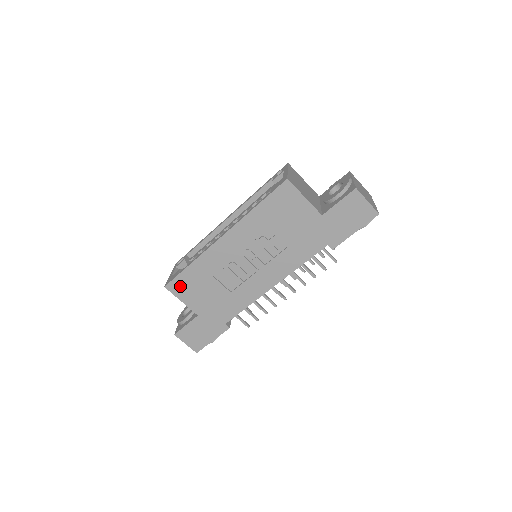
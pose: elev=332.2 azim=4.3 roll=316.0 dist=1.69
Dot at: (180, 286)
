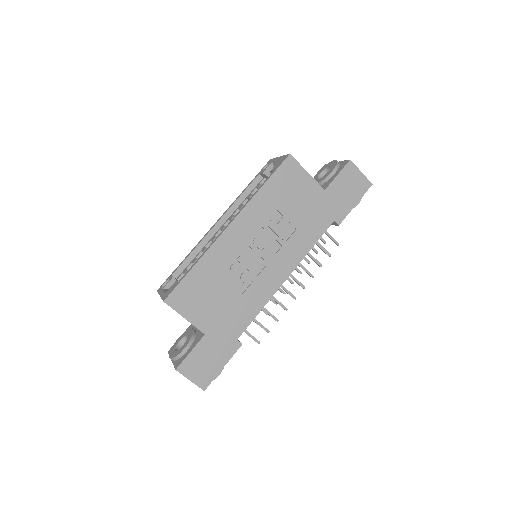
Dot at: (183, 297)
